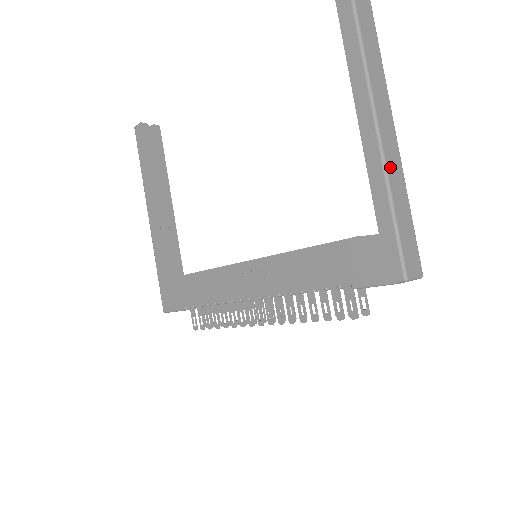
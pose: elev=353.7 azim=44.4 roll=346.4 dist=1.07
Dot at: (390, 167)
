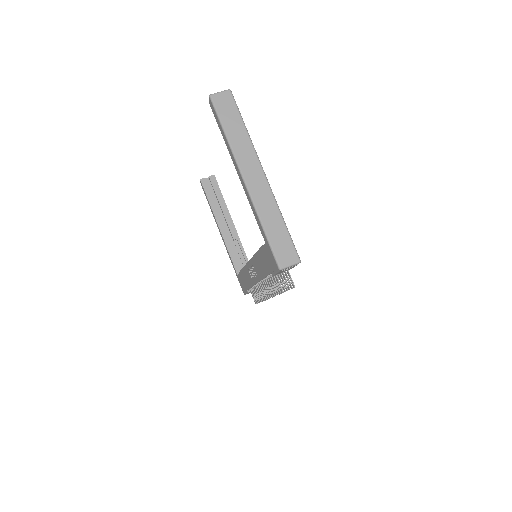
Dot at: (259, 203)
